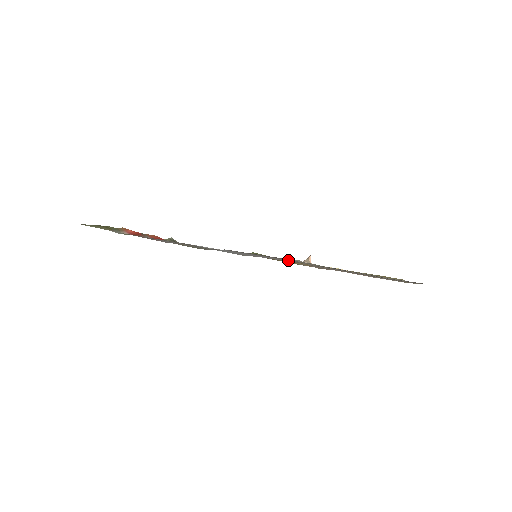
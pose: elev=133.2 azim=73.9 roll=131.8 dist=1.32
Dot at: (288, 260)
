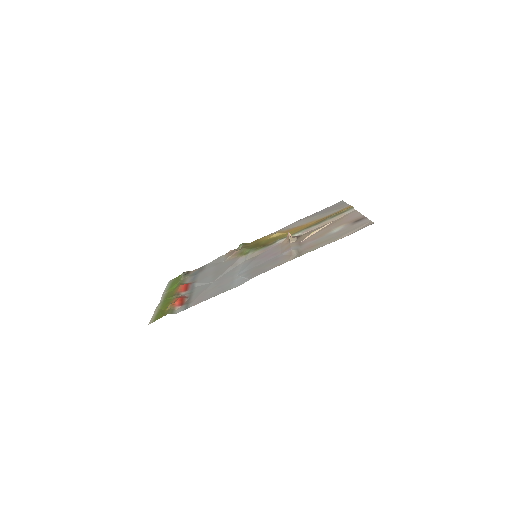
Dot at: (287, 255)
